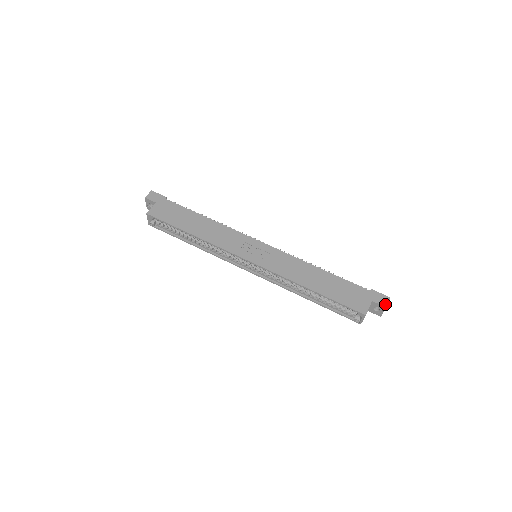
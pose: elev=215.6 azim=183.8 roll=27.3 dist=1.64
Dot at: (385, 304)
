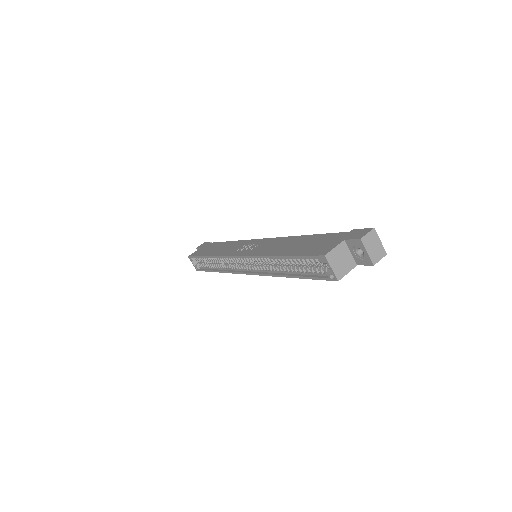
Dot at: (361, 236)
